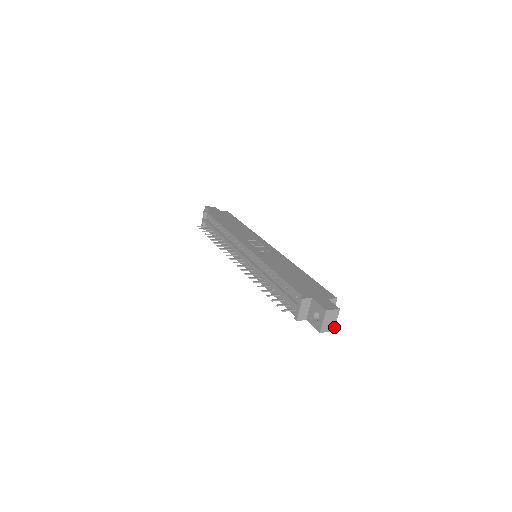
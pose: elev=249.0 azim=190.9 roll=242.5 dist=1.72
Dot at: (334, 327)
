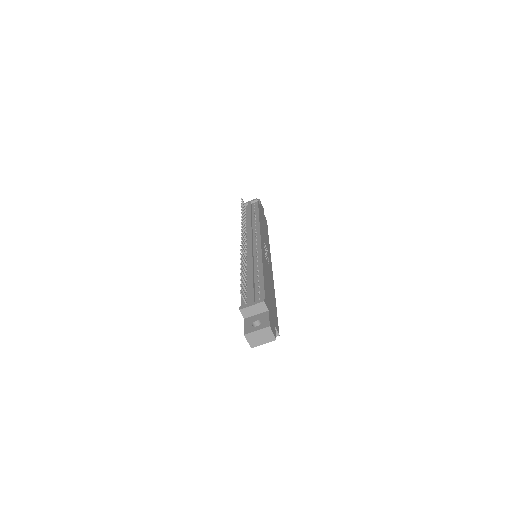
Dot at: (256, 346)
